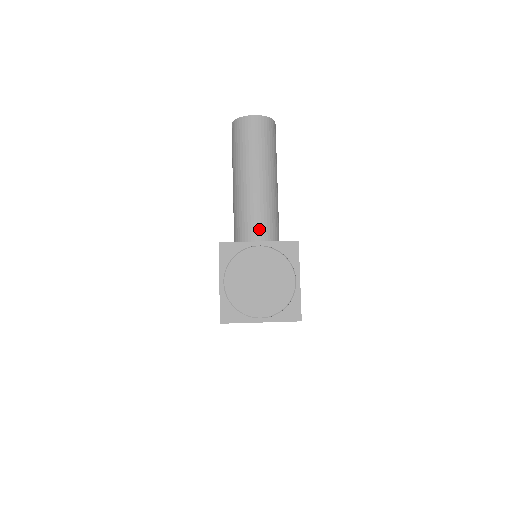
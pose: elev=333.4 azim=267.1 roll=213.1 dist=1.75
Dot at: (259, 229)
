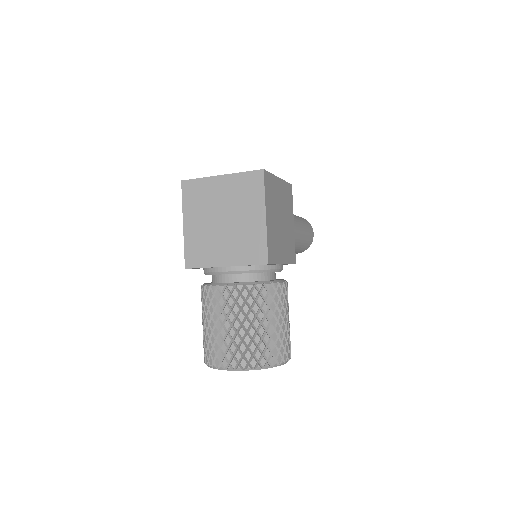
Dot at: occluded
